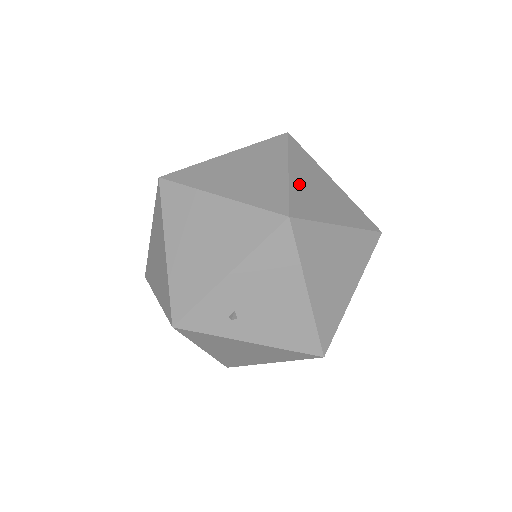
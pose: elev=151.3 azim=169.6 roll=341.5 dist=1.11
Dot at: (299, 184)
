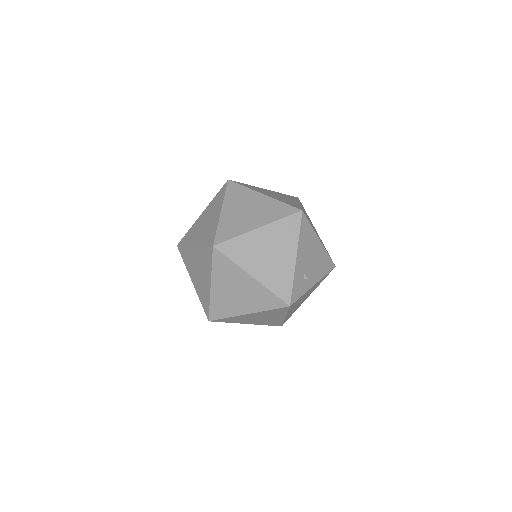
Dot at: (274, 197)
